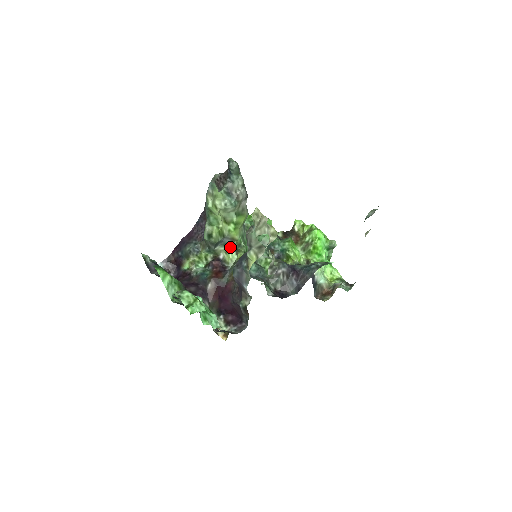
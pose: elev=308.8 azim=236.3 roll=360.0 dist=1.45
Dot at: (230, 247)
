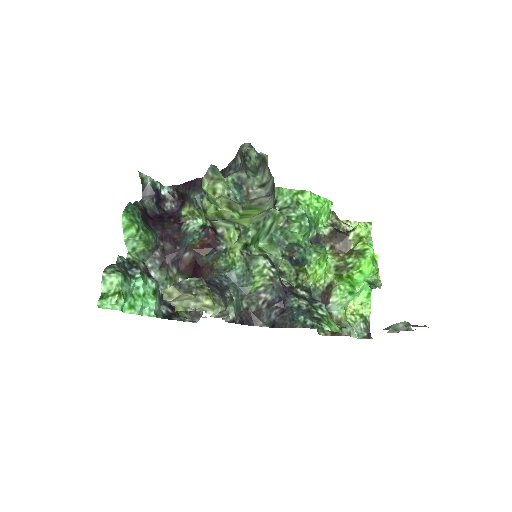
Dot at: (236, 226)
